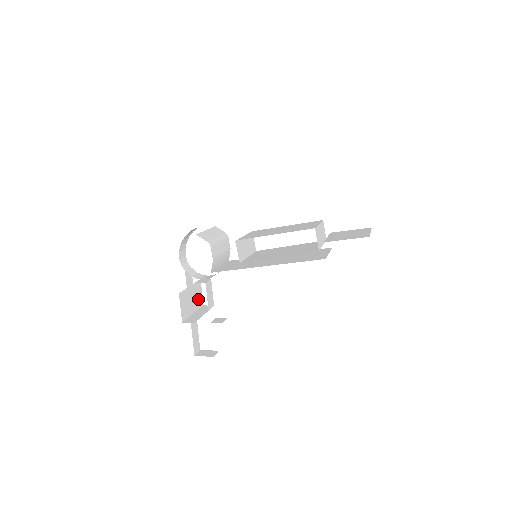
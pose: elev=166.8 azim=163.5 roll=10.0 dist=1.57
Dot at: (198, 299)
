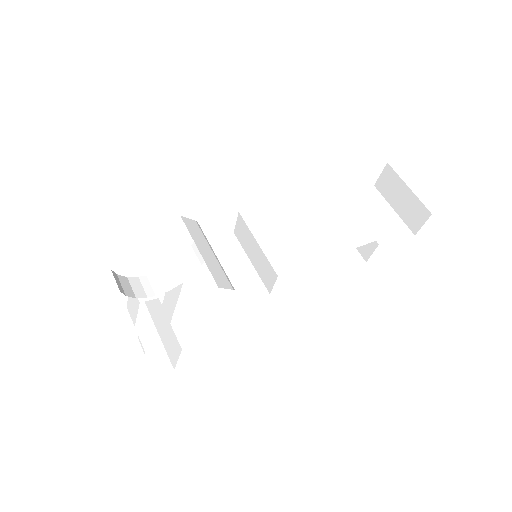
Dot at: (133, 312)
